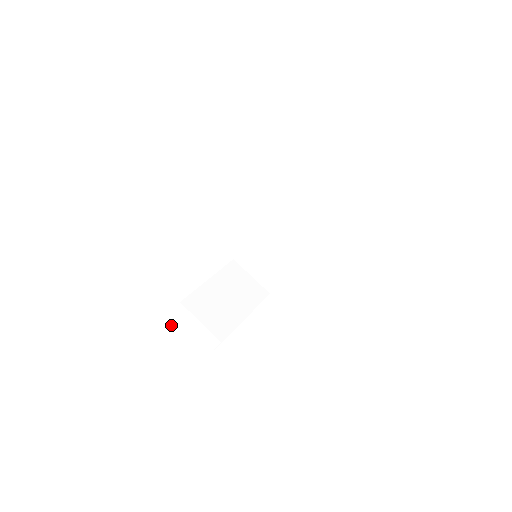
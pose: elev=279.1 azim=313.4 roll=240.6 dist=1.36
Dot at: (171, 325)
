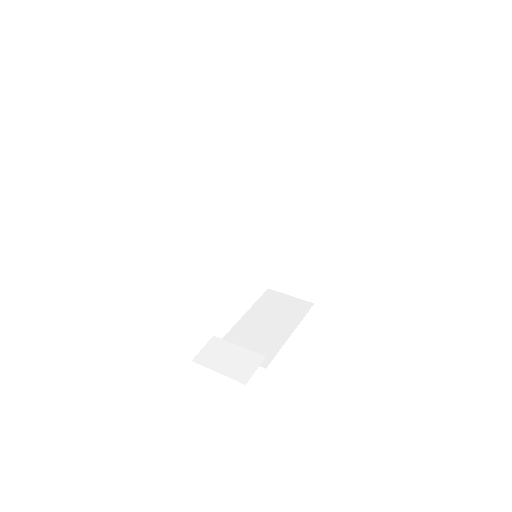
Dot at: (211, 358)
